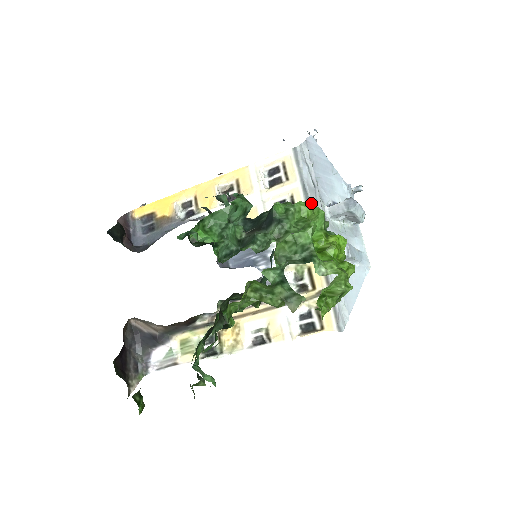
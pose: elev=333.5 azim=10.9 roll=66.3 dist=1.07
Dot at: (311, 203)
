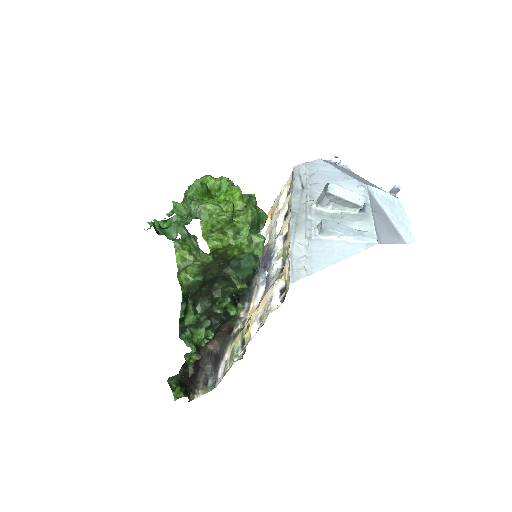
Dot at: (291, 199)
